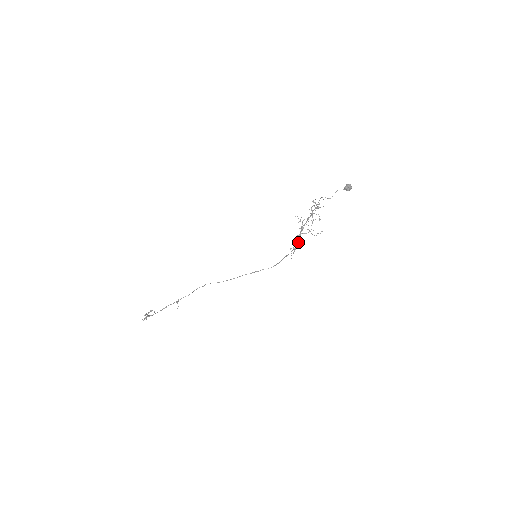
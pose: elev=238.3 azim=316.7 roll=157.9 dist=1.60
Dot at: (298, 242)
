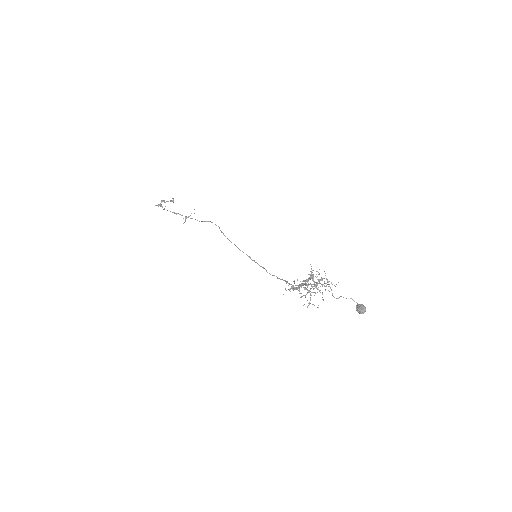
Dot at: occluded
